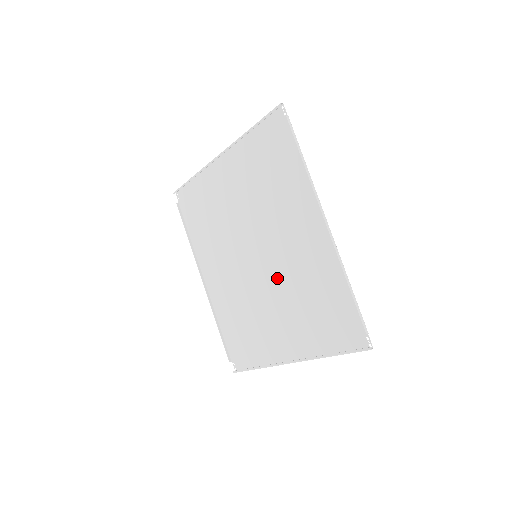
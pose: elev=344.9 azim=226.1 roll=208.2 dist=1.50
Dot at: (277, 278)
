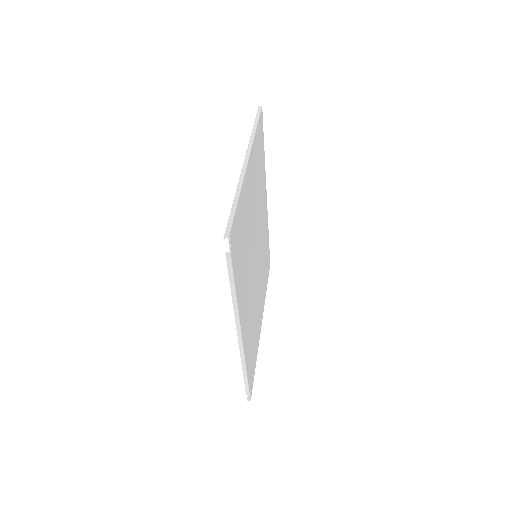
Dot at: (255, 289)
